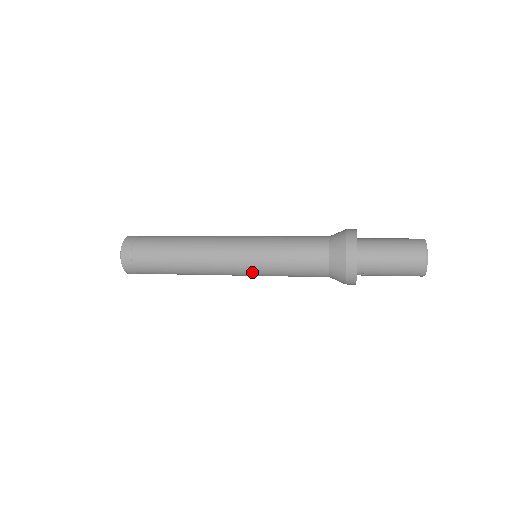
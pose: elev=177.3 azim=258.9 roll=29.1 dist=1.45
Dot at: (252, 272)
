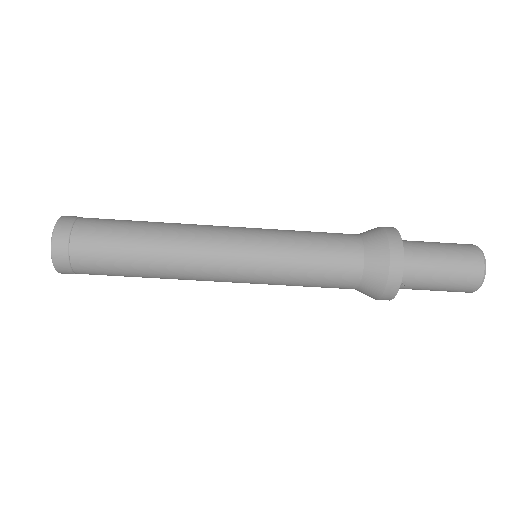
Dot at: (254, 275)
